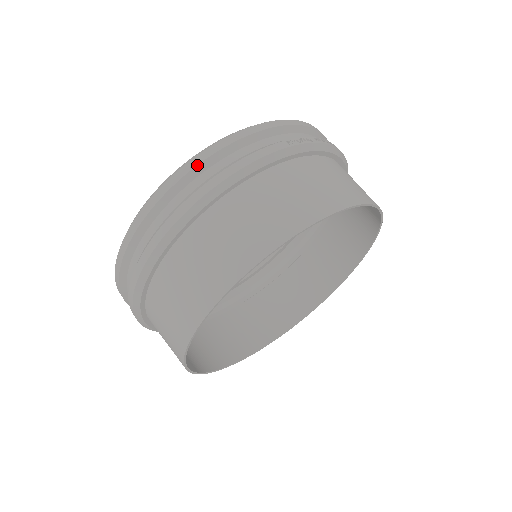
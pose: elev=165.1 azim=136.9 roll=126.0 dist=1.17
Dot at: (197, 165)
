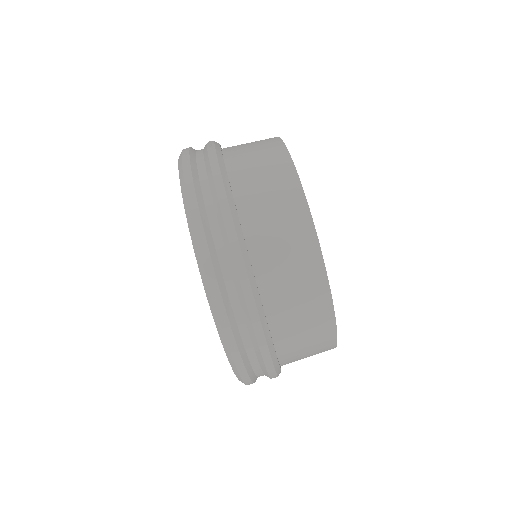
Dot at: (196, 199)
